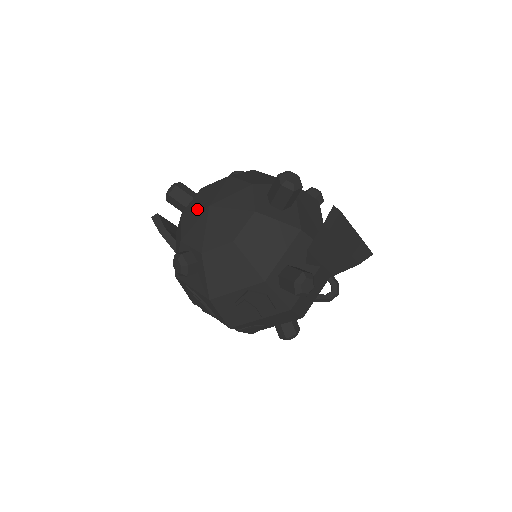
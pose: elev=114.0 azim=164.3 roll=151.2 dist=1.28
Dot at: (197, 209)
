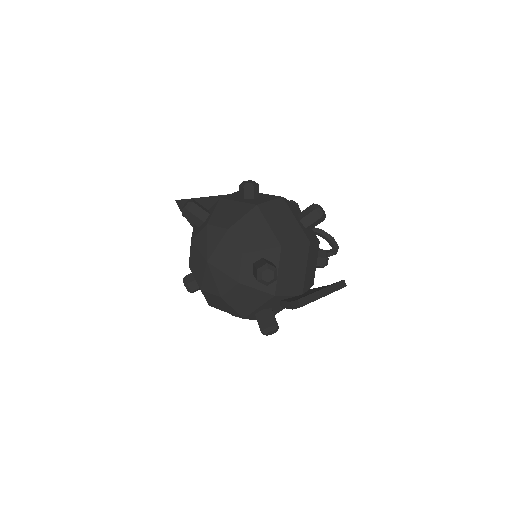
Dot at: (200, 252)
